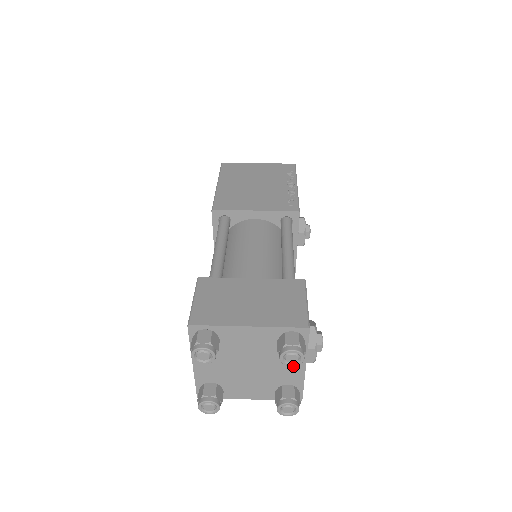
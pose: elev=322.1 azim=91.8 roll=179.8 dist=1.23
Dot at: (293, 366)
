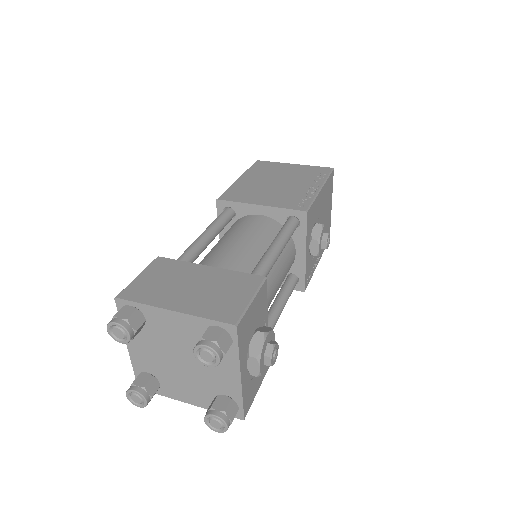
Dot at: (227, 372)
